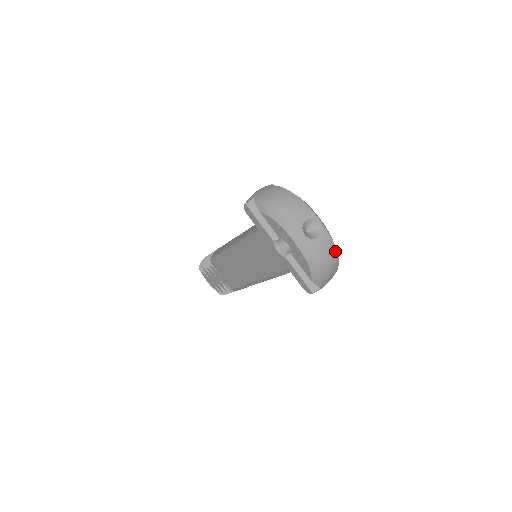
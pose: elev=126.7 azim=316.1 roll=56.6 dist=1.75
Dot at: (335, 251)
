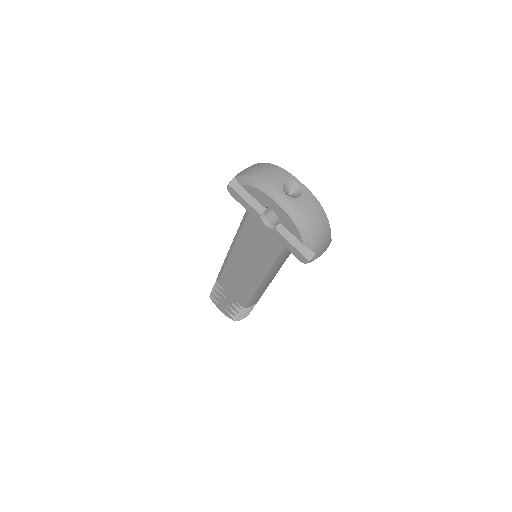
Dot at: (322, 211)
